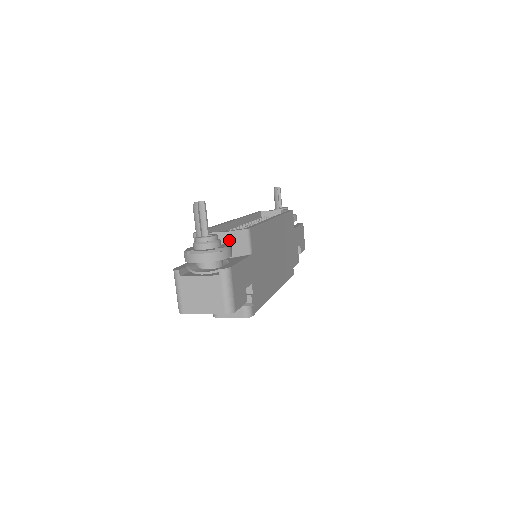
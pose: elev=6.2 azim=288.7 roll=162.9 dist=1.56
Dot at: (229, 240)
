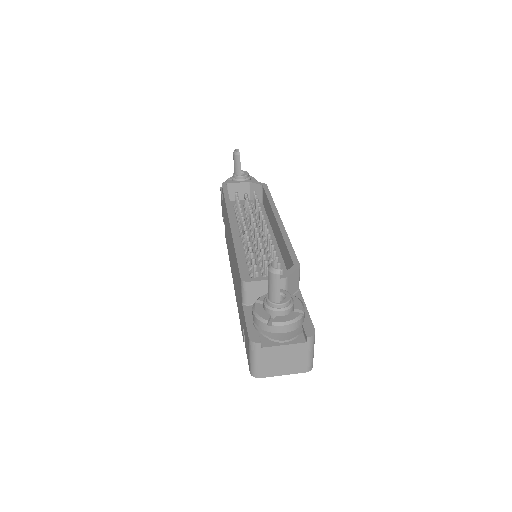
Dot at: (286, 285)
